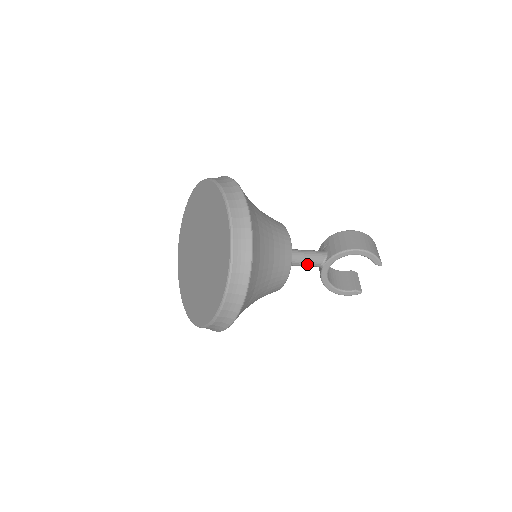
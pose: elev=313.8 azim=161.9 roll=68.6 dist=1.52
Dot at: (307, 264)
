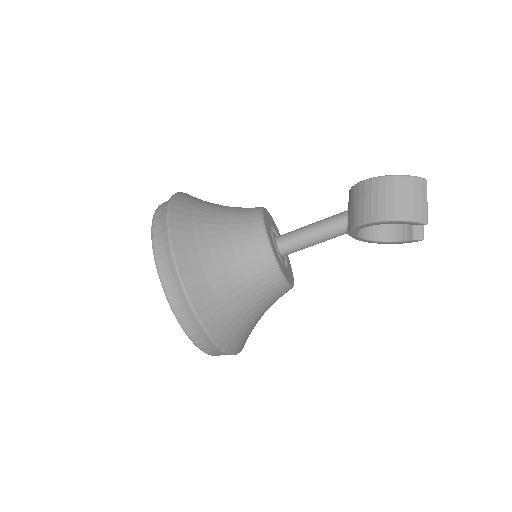
Dot at: (324, 241)
